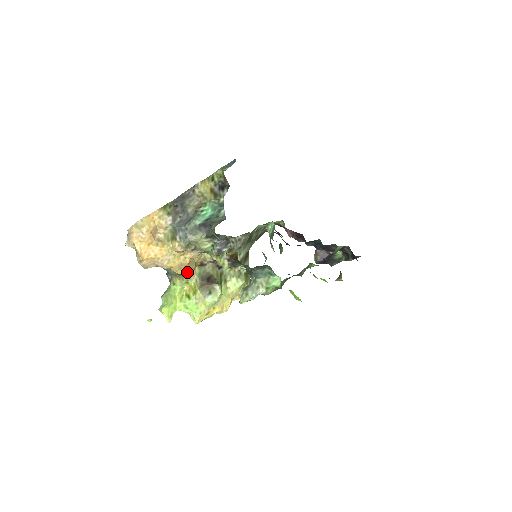
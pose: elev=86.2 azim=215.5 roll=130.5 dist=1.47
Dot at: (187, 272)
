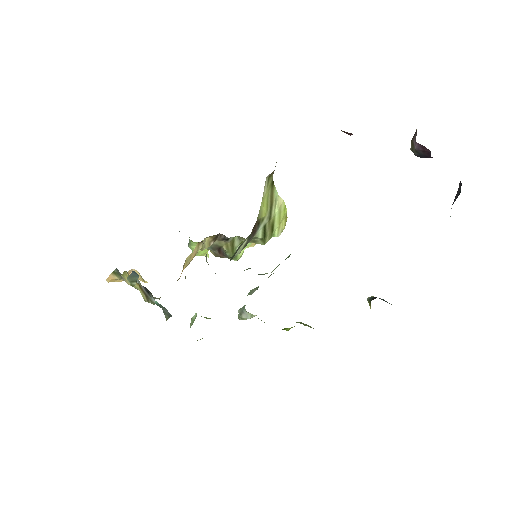
Dot at: (189, 263)
